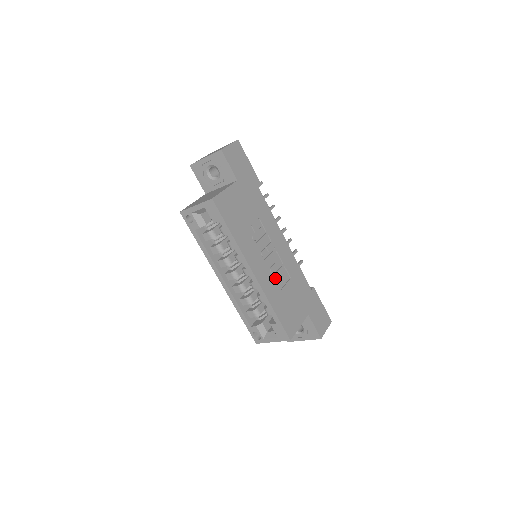
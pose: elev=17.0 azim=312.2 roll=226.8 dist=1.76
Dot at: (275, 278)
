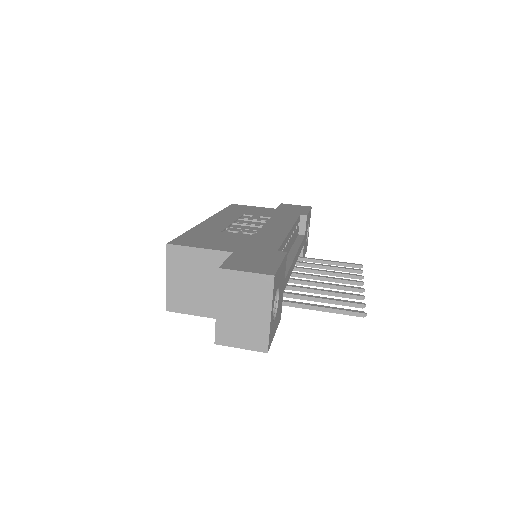
Dot at: (229, 229)
